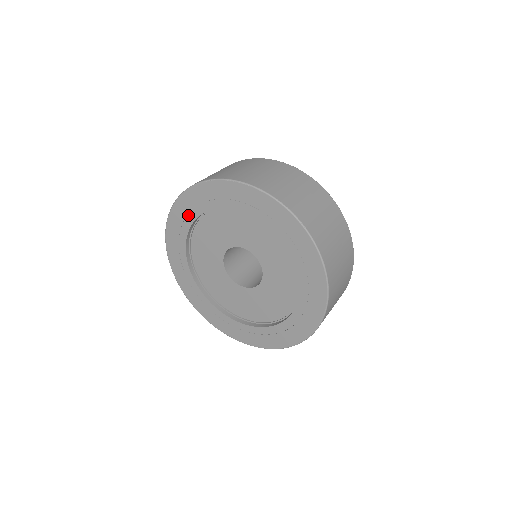
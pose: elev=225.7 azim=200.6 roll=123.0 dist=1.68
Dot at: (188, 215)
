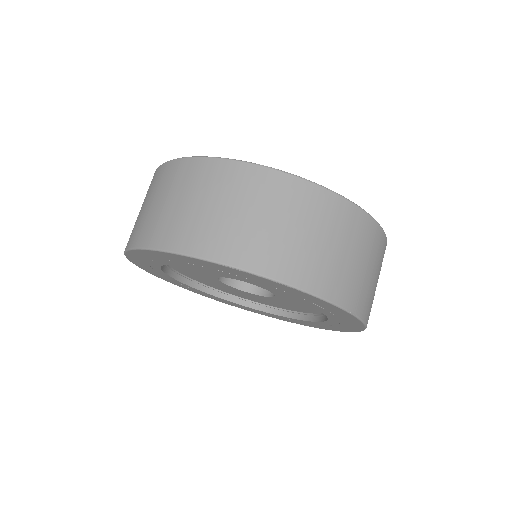
Dot at: (176, 262)
